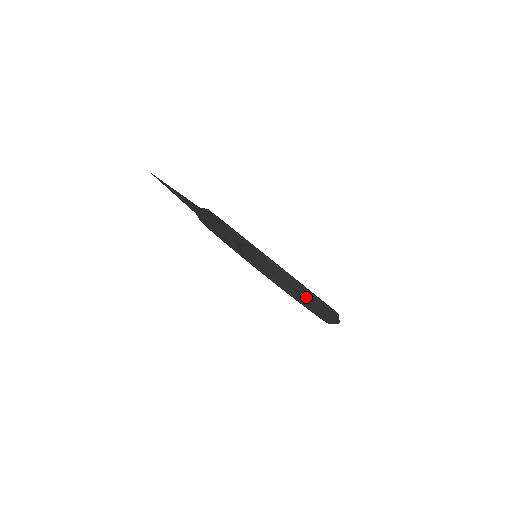
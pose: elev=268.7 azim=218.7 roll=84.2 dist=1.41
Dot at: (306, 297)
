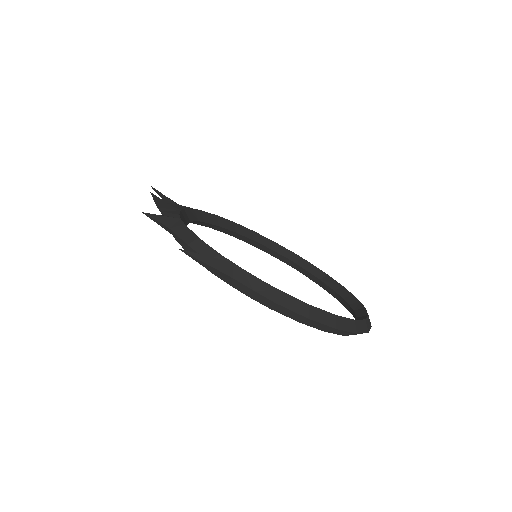
Dot at: (210, 263)
